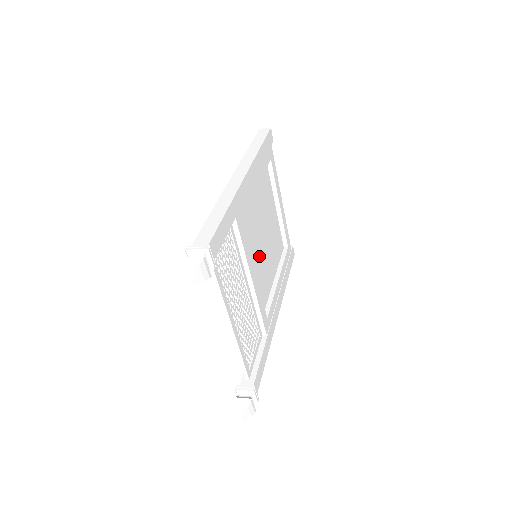
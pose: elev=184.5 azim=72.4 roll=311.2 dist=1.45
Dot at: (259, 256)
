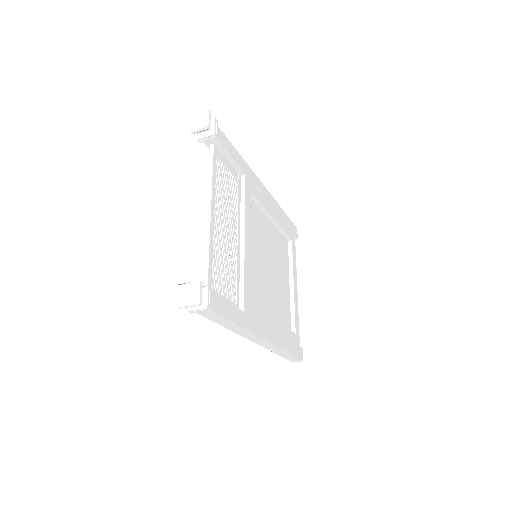
Dot at: (259, 263)
